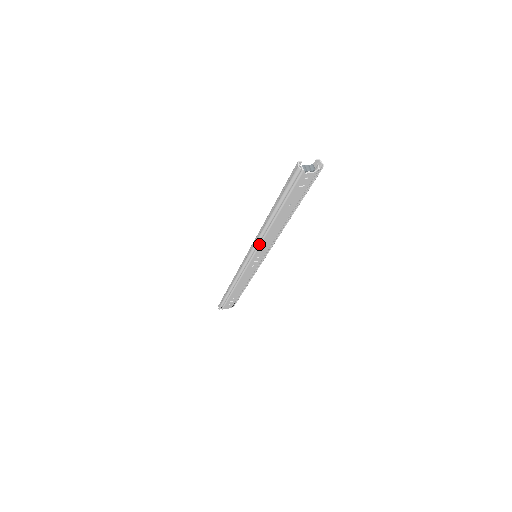
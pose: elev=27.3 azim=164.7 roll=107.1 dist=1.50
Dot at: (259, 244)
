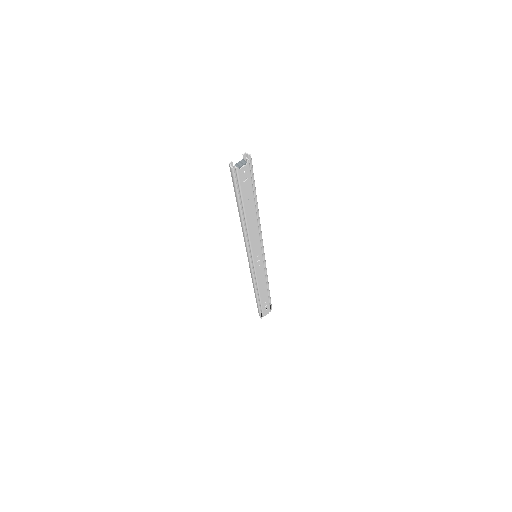
Dot at: (249, 244)
